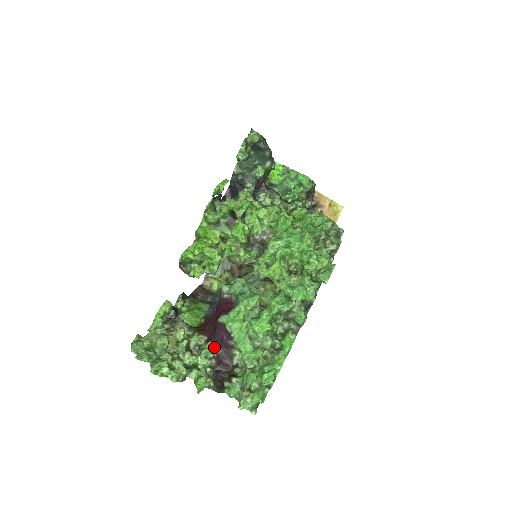
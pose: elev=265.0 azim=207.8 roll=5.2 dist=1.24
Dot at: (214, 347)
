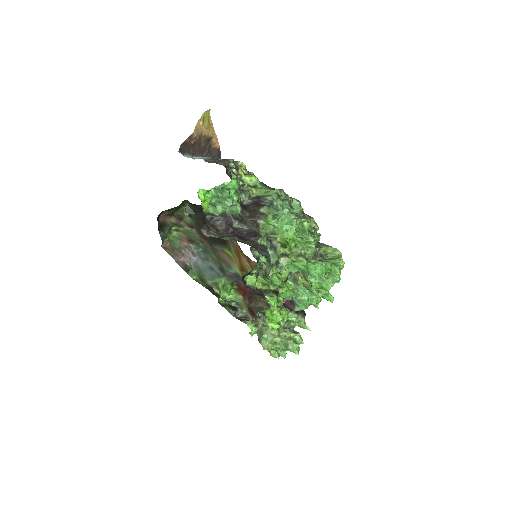
Dot at: (293, 312)
